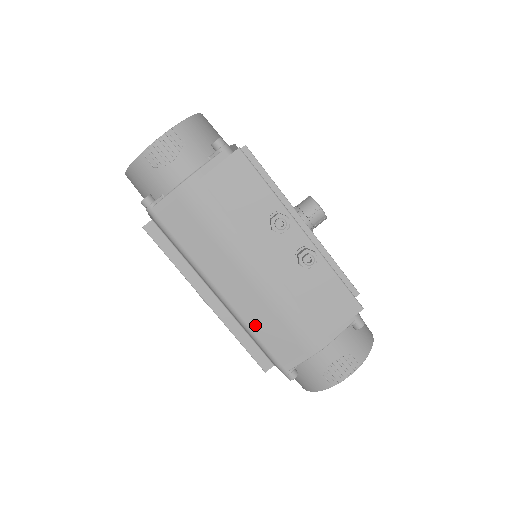
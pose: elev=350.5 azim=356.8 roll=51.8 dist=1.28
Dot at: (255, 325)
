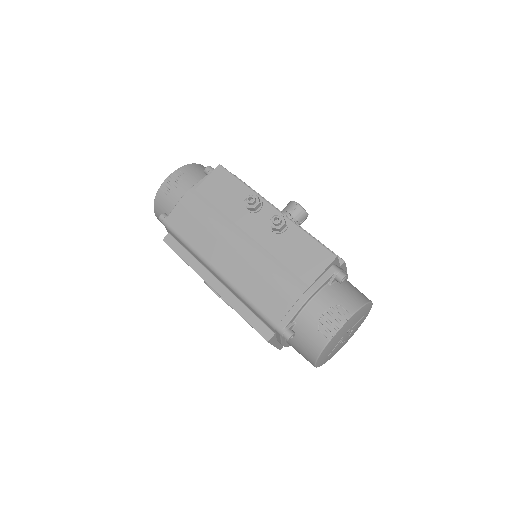
Dot at: (248, 291)
